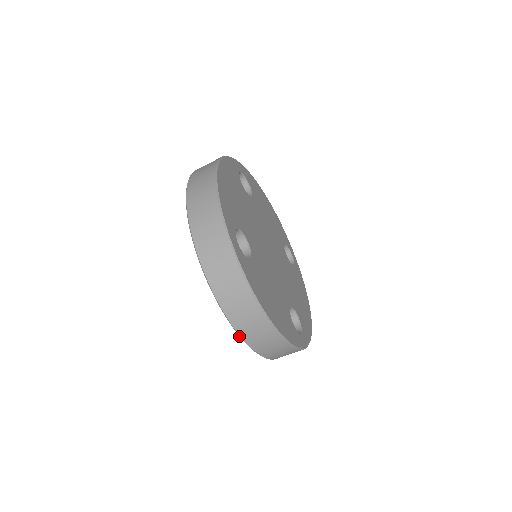
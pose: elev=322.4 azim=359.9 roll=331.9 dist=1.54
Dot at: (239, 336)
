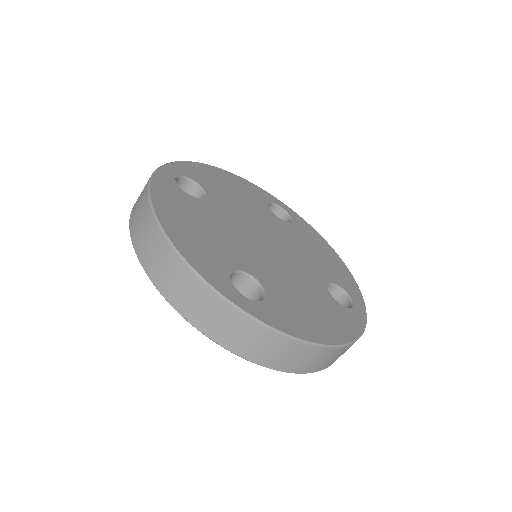
Dot at: (136, 254)
